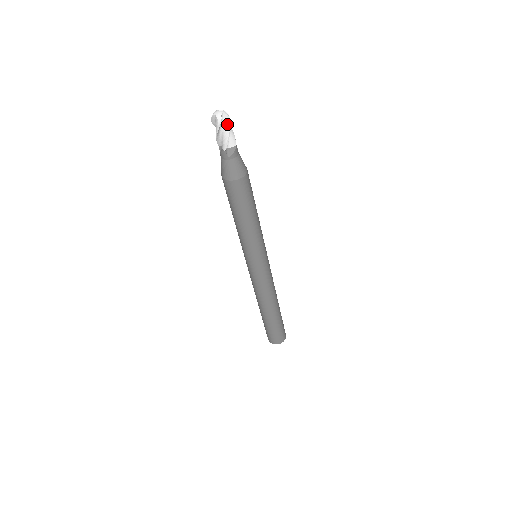
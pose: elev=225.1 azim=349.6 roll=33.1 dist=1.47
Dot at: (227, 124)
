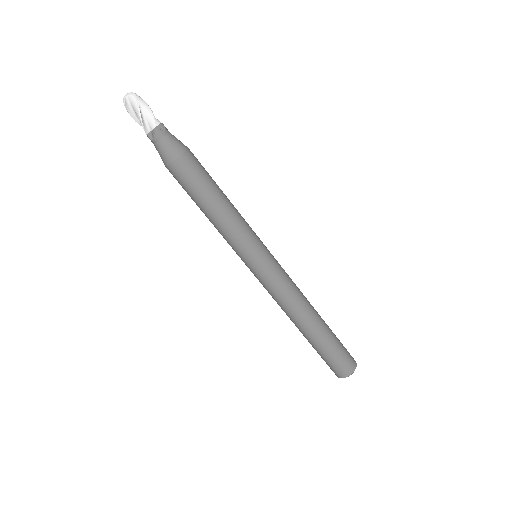
Dot at: (135, 105)
